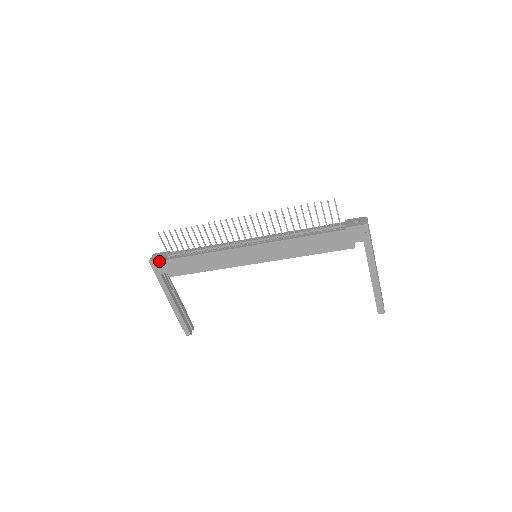
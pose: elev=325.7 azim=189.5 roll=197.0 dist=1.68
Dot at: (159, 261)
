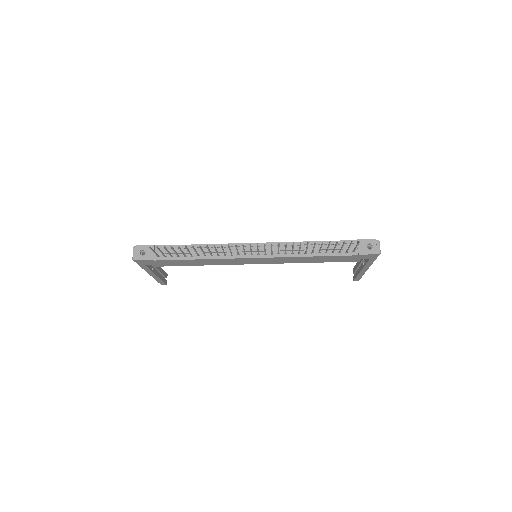
Dot at: (146, 261)
